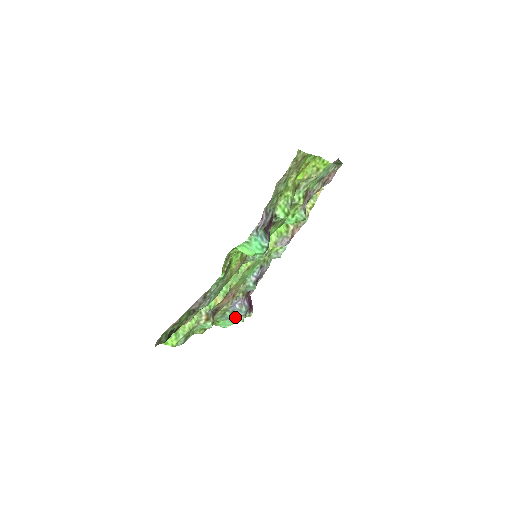
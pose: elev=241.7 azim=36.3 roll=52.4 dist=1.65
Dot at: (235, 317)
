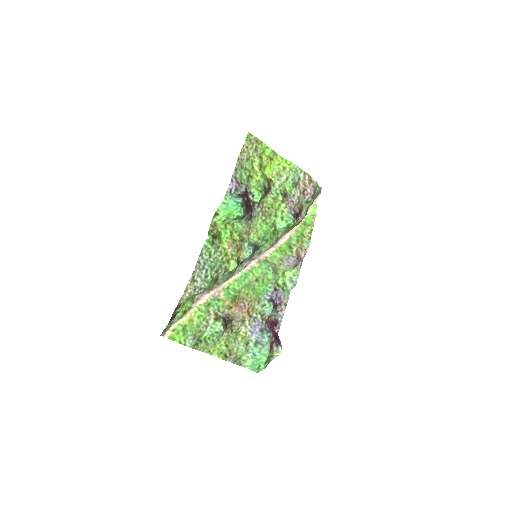
Dot at: (260, 349)
